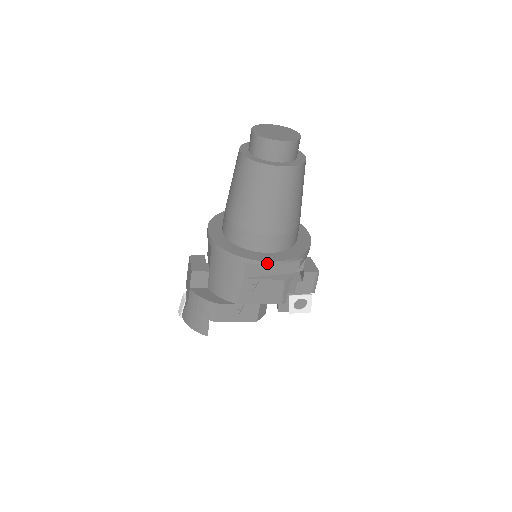
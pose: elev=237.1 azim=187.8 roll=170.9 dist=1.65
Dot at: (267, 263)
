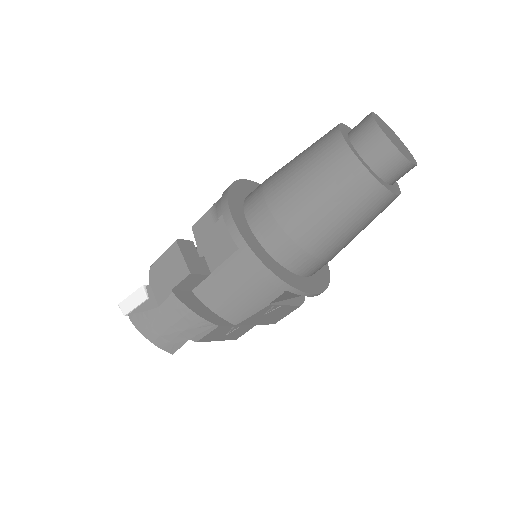
Dot at: (310, 295)
